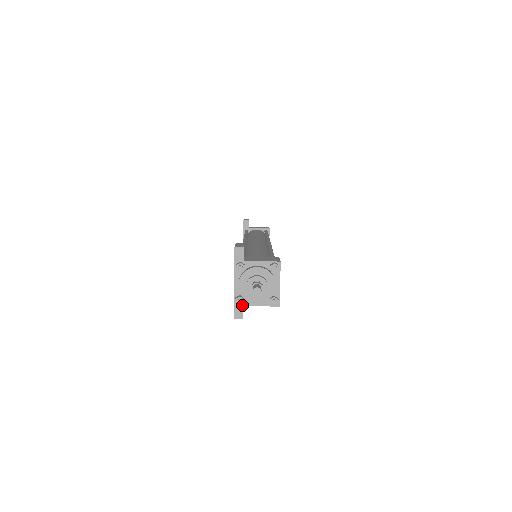
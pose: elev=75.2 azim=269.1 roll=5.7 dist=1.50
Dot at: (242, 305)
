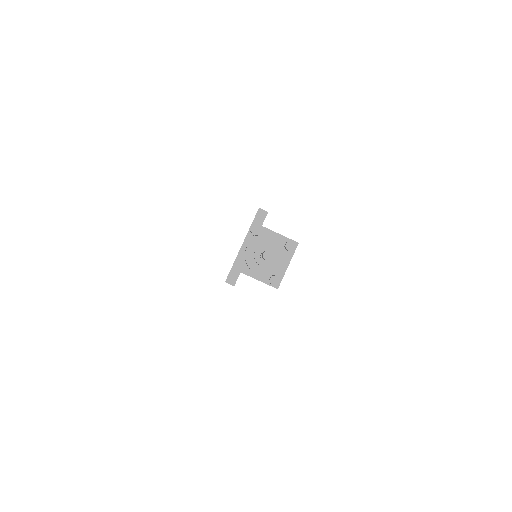
Dot at: (240, 271)
